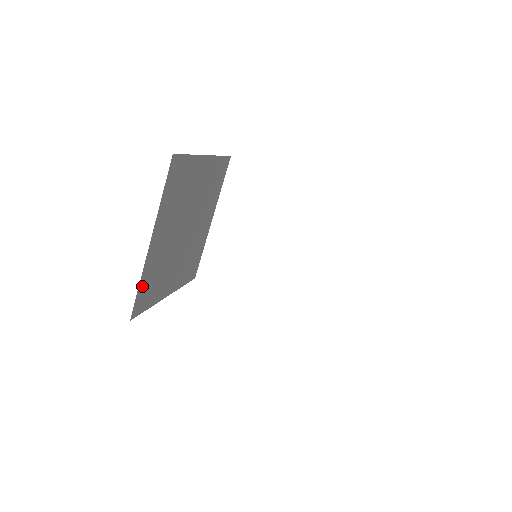
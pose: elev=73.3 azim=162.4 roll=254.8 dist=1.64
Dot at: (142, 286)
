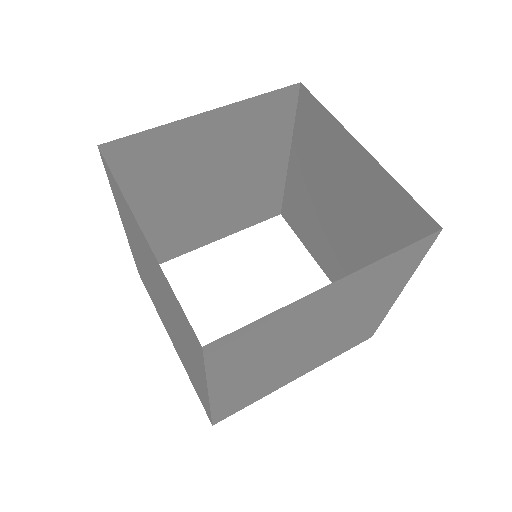
Dot at: (147, 139)
